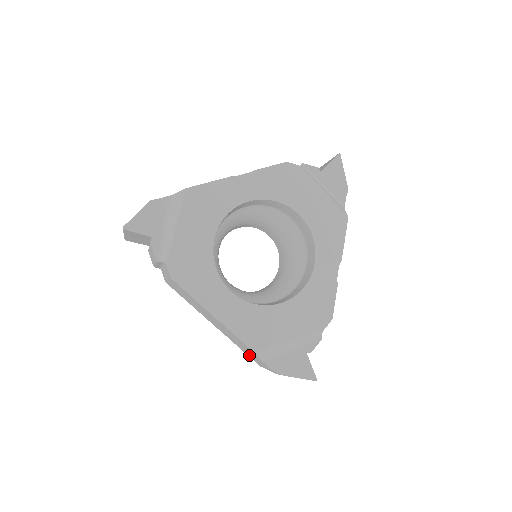
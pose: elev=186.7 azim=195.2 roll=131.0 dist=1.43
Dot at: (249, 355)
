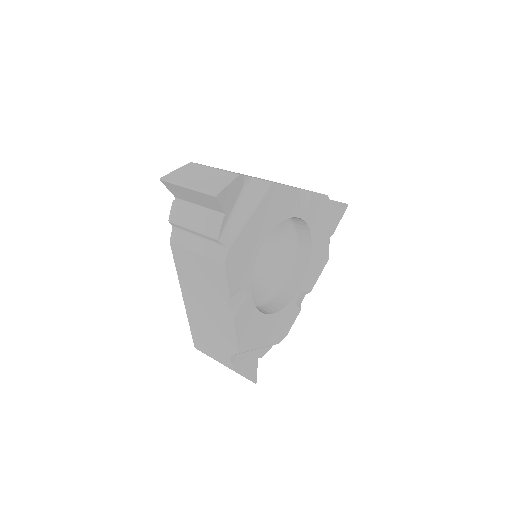
Dot at: (200, 338)
